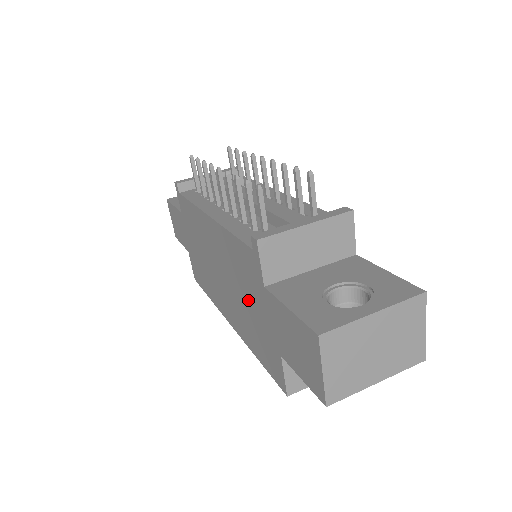
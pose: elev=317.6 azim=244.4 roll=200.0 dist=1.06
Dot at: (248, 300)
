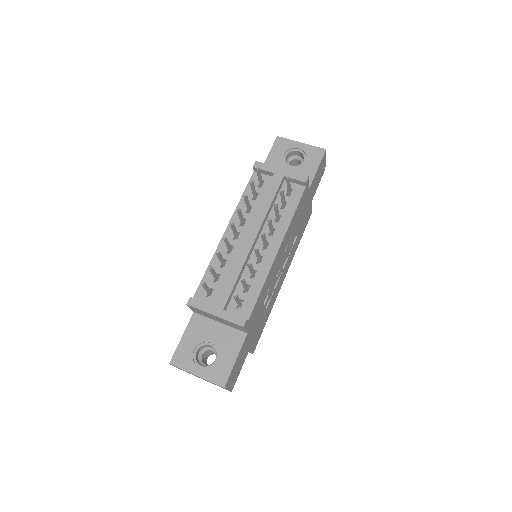
Dot at: occluded
